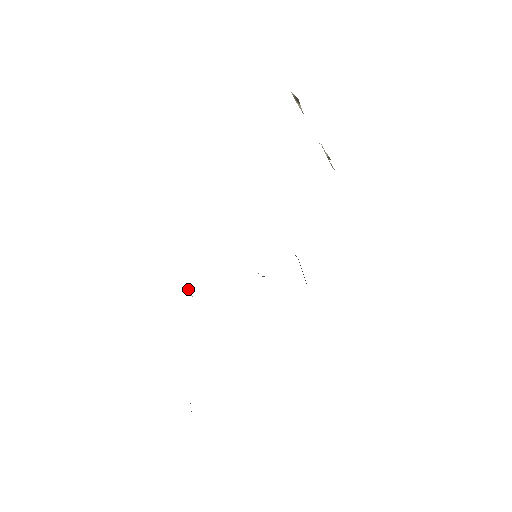
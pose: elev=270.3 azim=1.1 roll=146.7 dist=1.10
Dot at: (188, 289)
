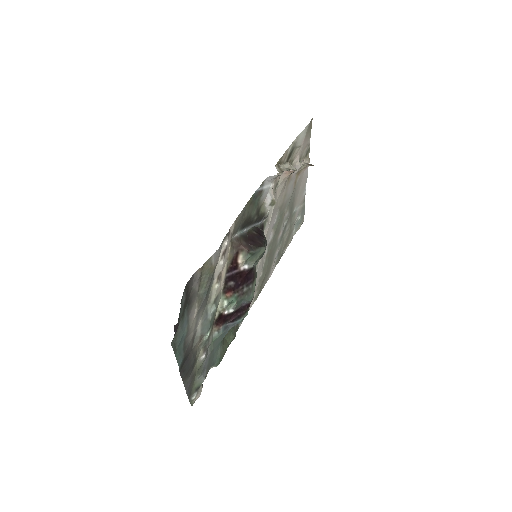
Dot at: occluded
